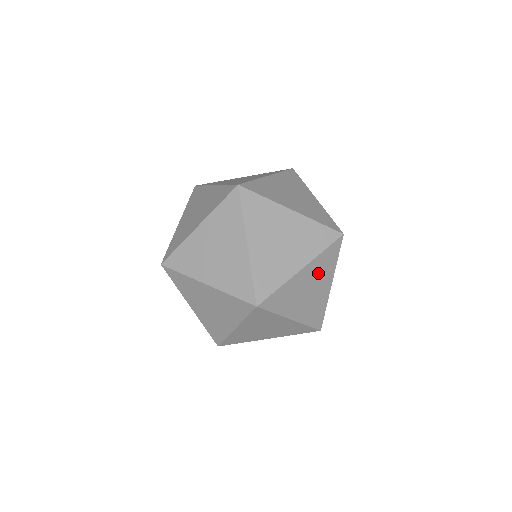
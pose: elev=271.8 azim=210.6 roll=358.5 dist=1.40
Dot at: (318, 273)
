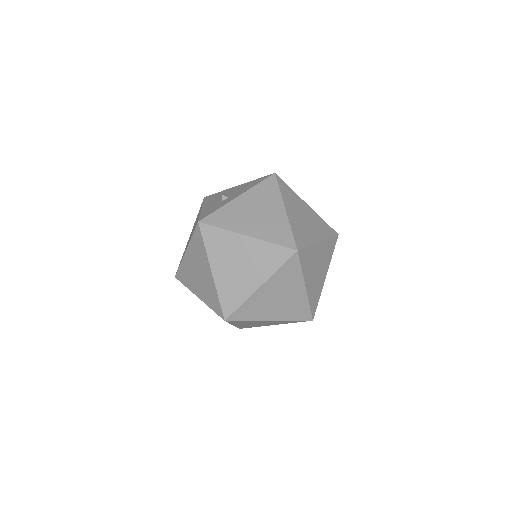
Dot at: (275, 322)
